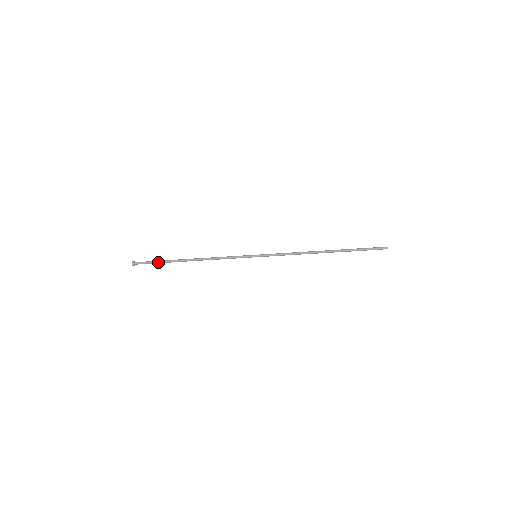
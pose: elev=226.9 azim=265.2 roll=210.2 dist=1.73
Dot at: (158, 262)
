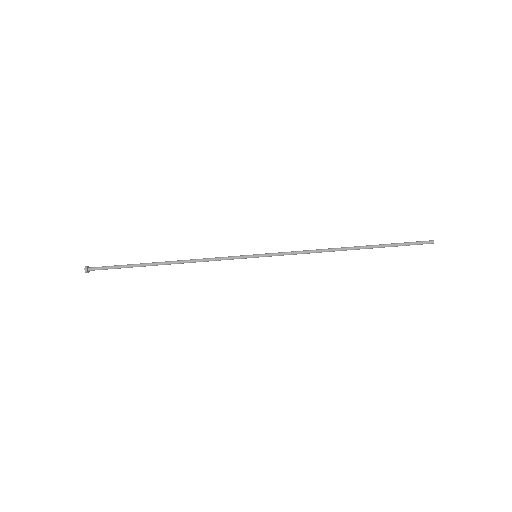
Dot at: (121, 265)
